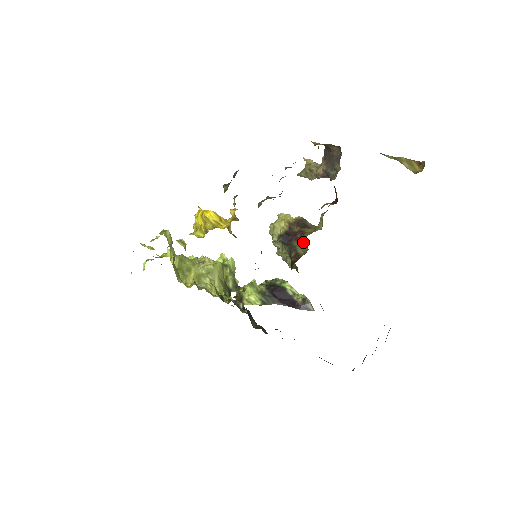
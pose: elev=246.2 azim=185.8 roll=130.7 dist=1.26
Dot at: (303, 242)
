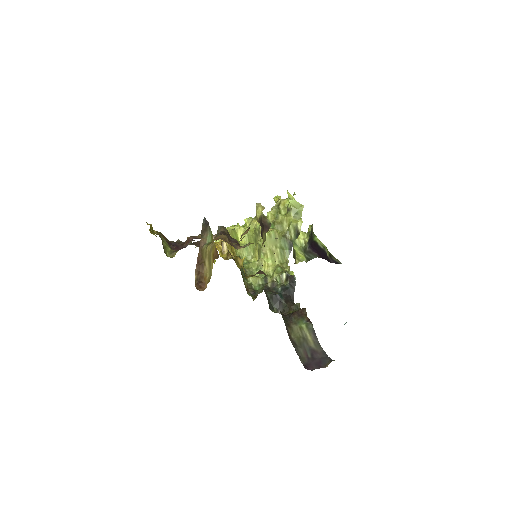
Dot at: occluded
